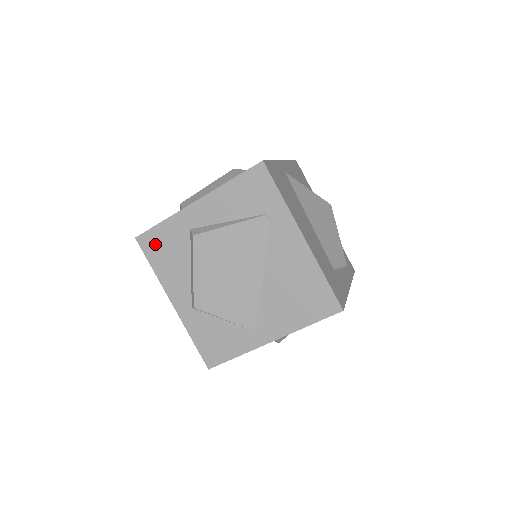
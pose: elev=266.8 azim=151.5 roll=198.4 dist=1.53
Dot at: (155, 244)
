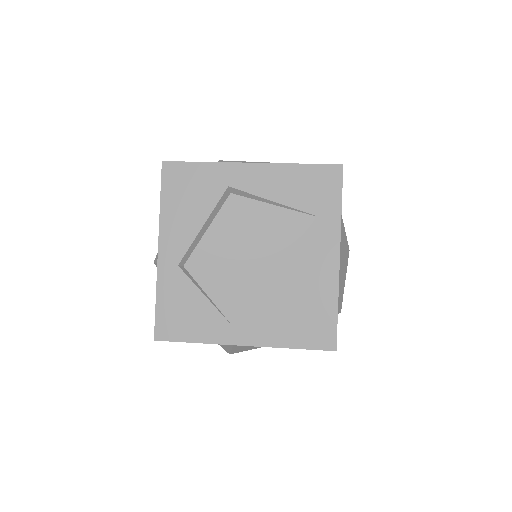
Dot at: (180, 180)
